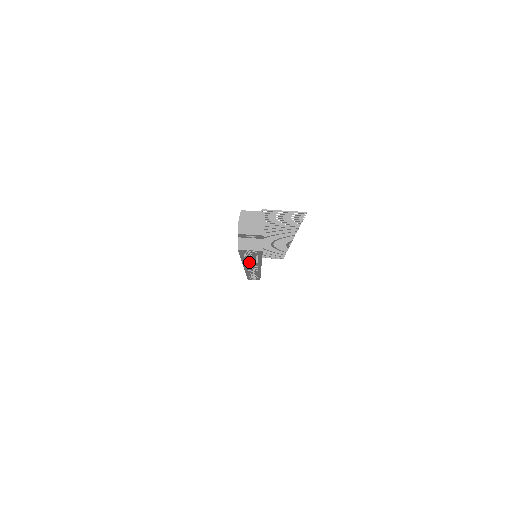
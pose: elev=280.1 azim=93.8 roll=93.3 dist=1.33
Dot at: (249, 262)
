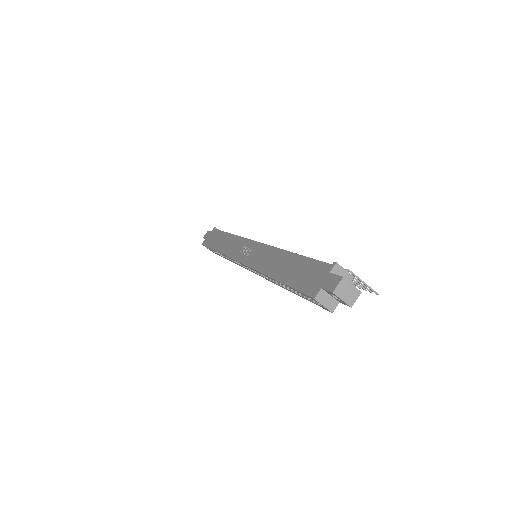
Dot at: occluded
